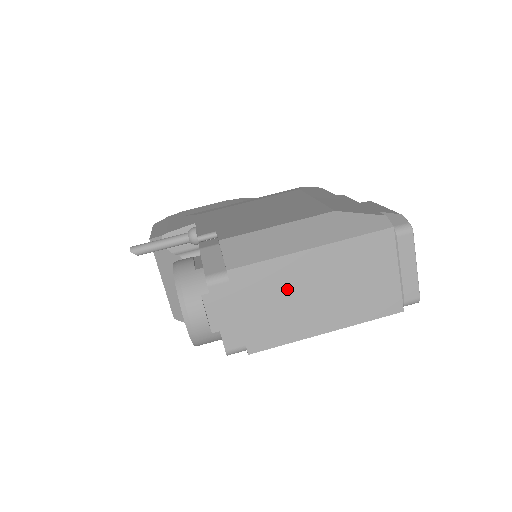
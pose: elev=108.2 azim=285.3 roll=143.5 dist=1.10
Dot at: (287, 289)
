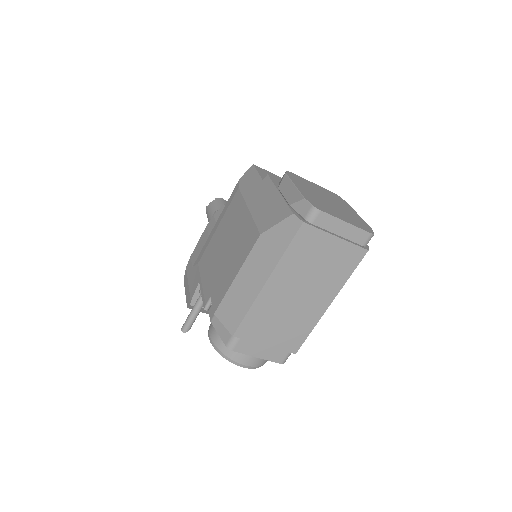
Dot at: (277, 311)
